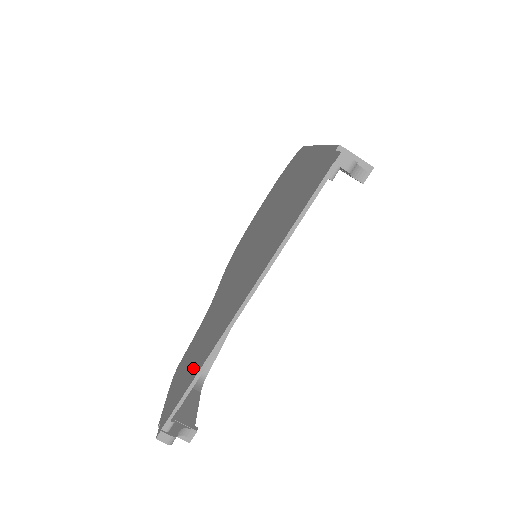
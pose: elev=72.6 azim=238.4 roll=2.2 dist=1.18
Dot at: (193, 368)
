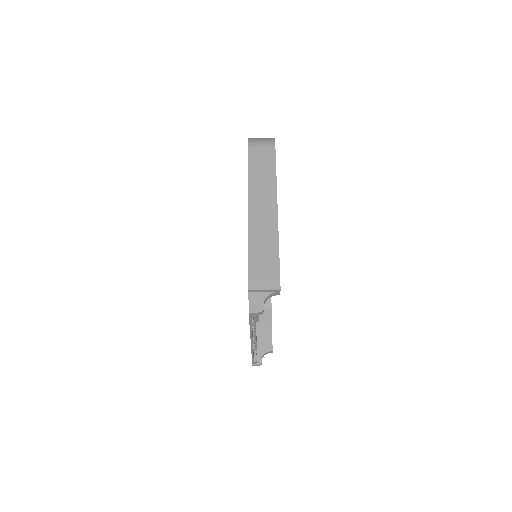
Dot at: occluded
